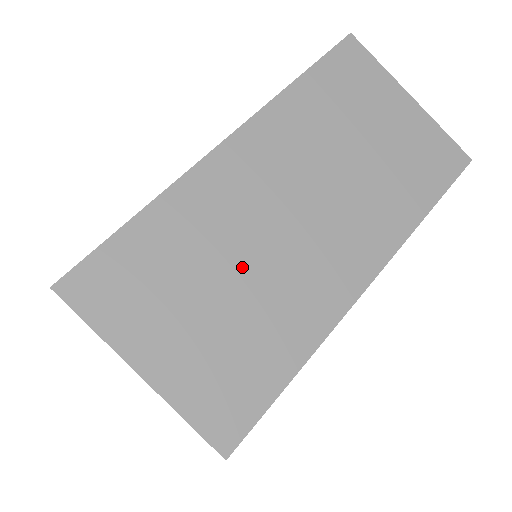
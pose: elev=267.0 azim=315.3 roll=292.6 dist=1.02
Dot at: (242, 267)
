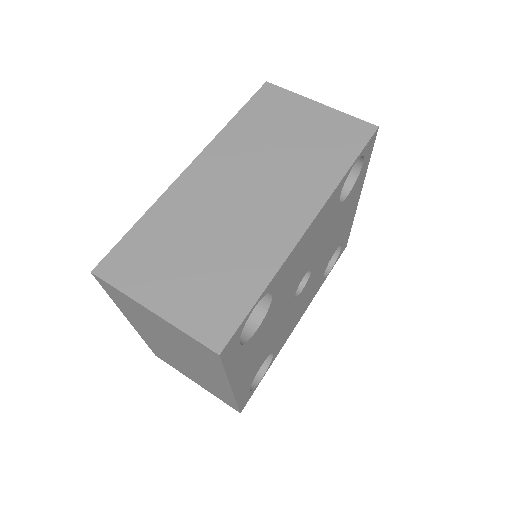
Dot at: (212, 234)
